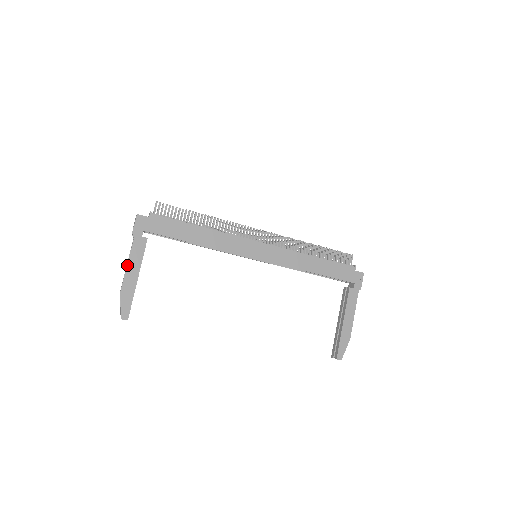
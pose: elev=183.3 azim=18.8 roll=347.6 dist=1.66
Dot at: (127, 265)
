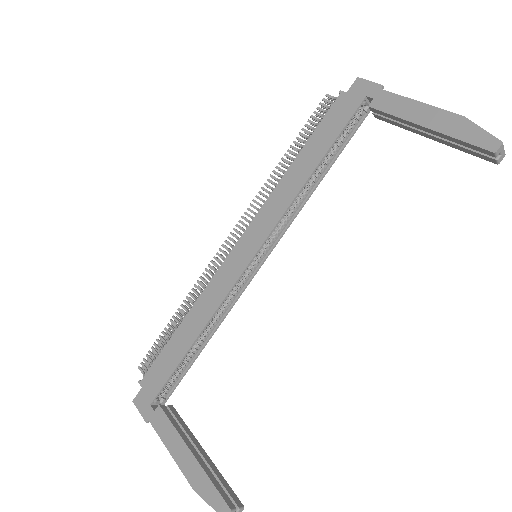
Dot at: occluded
